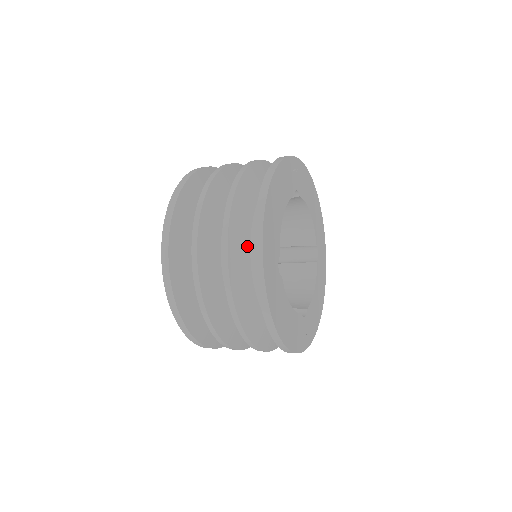
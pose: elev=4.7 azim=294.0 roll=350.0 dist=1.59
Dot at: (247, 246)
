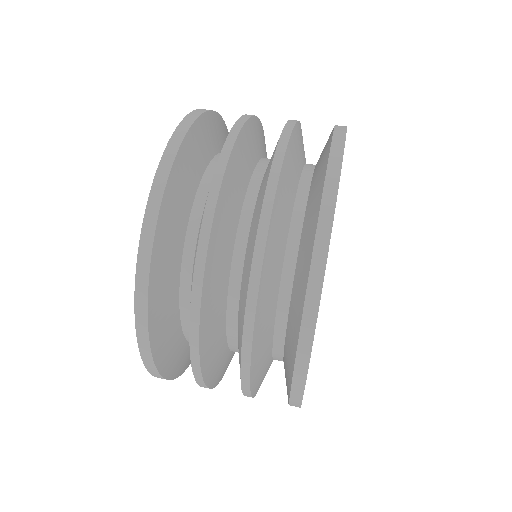
Dot at: (284, 240)
